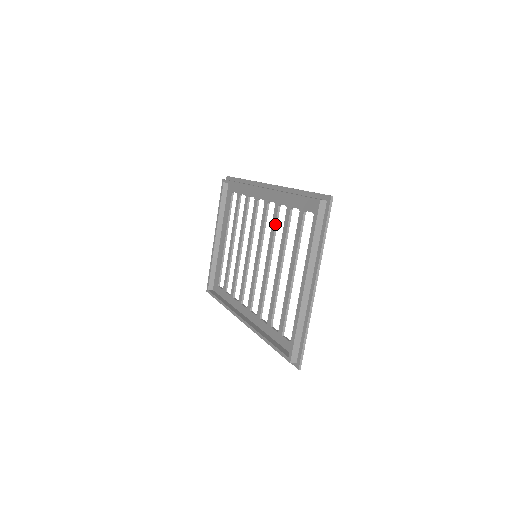
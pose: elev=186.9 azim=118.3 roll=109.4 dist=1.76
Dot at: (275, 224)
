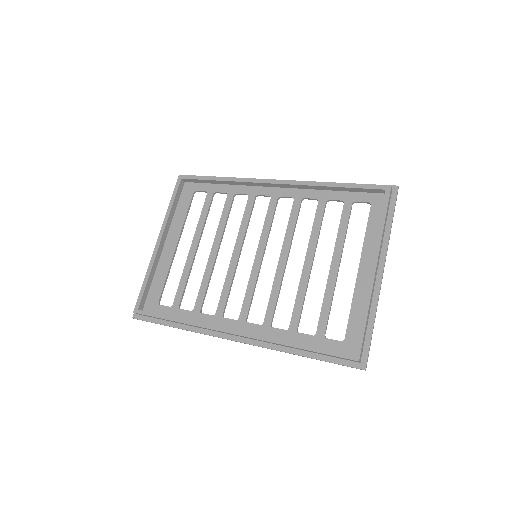
Dot at: (296, 218)
